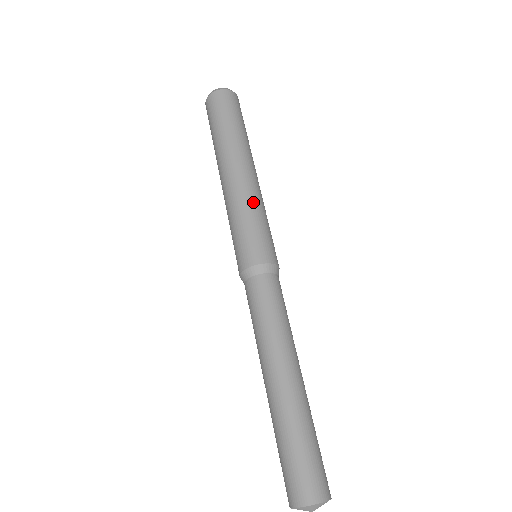
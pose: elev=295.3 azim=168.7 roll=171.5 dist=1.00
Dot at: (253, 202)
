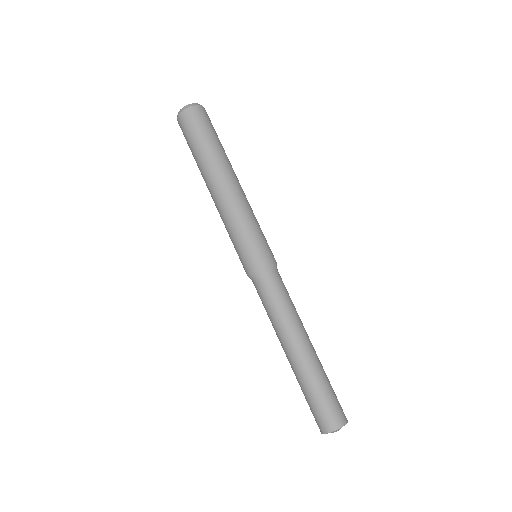
Dot at: (234, 217)
